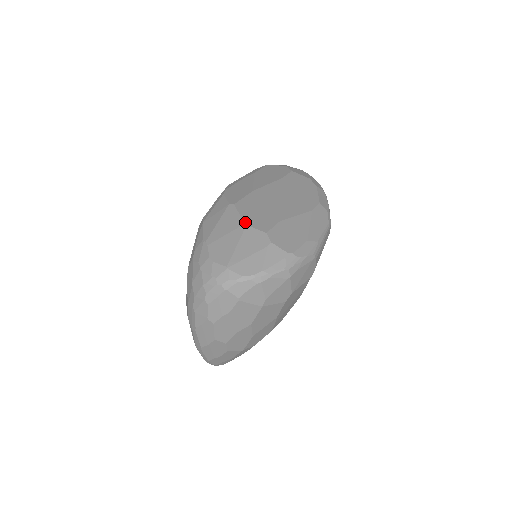
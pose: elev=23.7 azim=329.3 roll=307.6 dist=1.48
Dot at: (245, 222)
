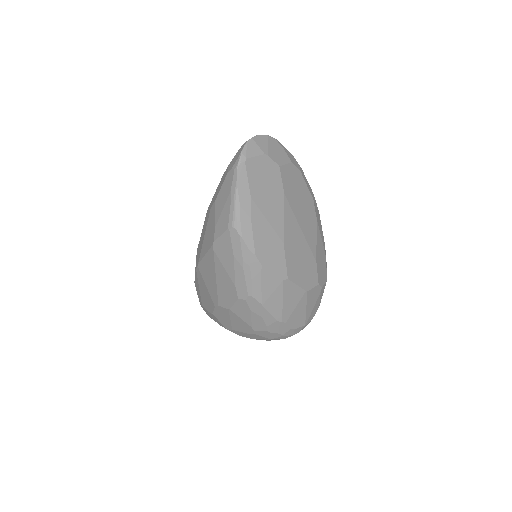
Dot at: (305, 290)
